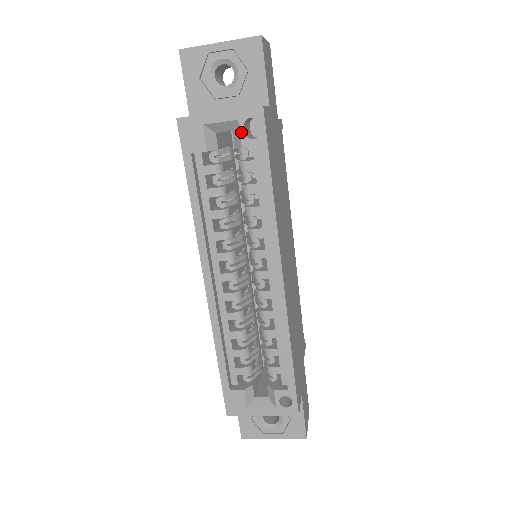
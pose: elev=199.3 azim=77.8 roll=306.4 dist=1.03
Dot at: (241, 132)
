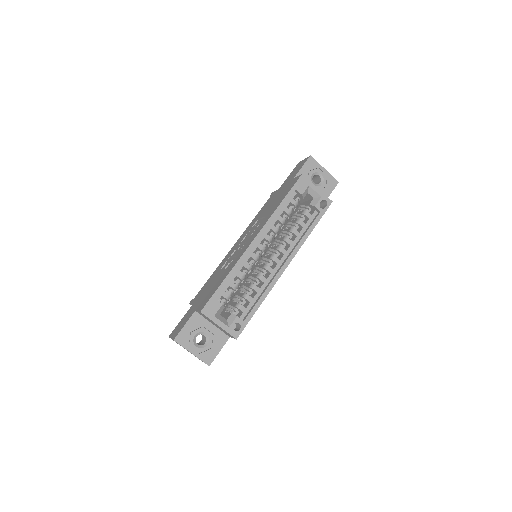
Dot at: (319, 202)
